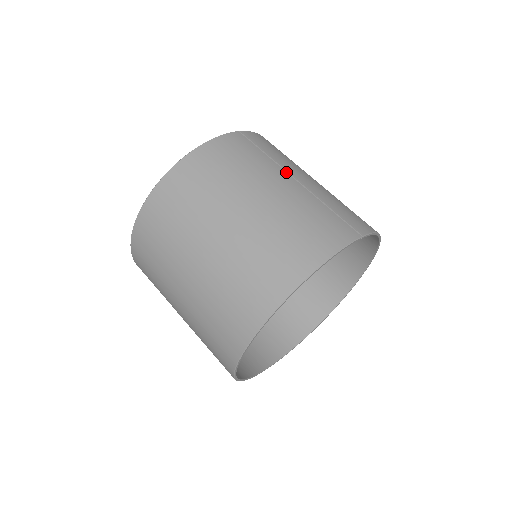
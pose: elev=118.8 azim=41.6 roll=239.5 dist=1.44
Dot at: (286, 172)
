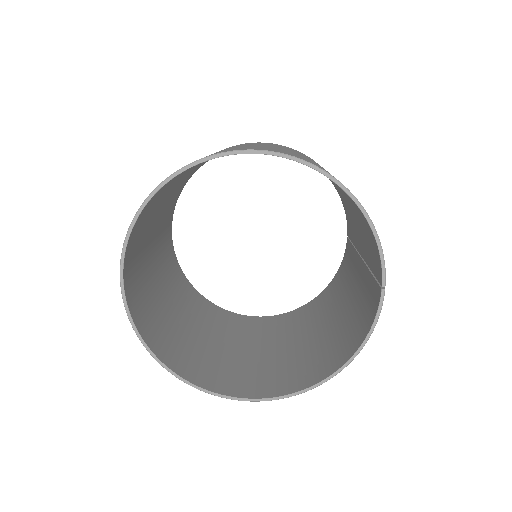
Dot at: occluded
